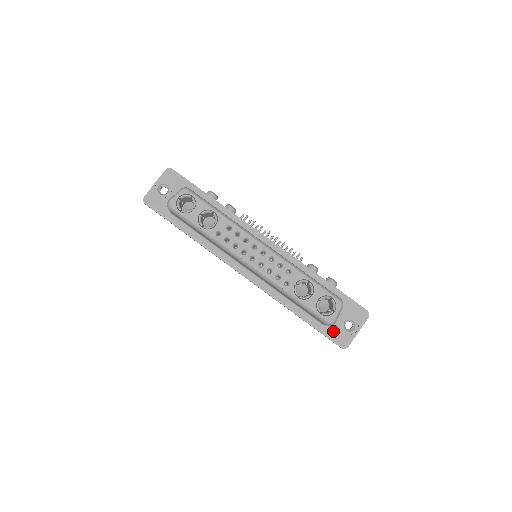
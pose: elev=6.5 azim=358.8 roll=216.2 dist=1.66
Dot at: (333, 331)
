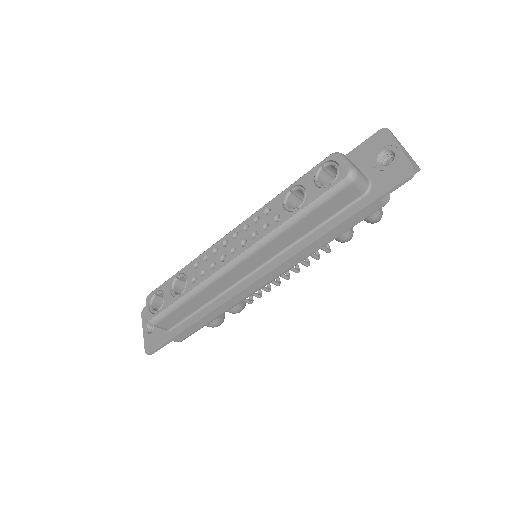
Dot at: (380, 183)
